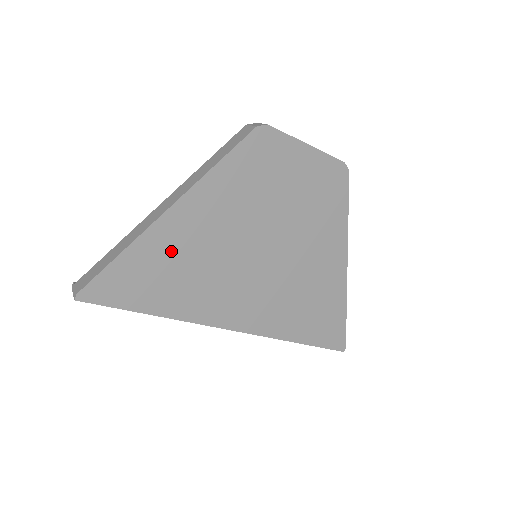
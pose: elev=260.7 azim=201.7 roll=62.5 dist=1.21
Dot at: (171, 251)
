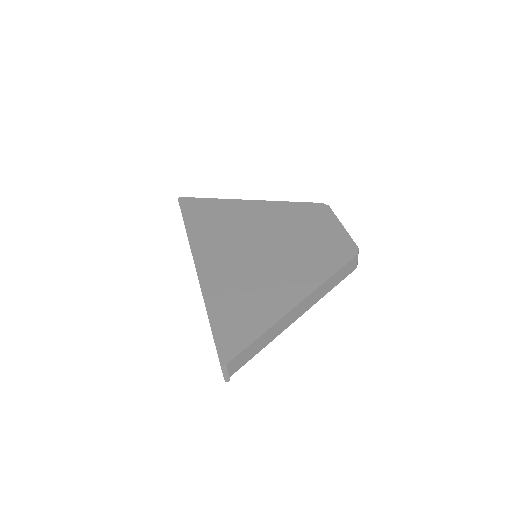
Dot at: (227, 212)
